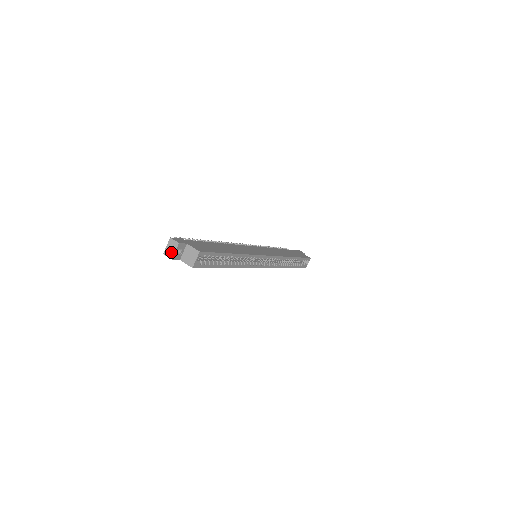
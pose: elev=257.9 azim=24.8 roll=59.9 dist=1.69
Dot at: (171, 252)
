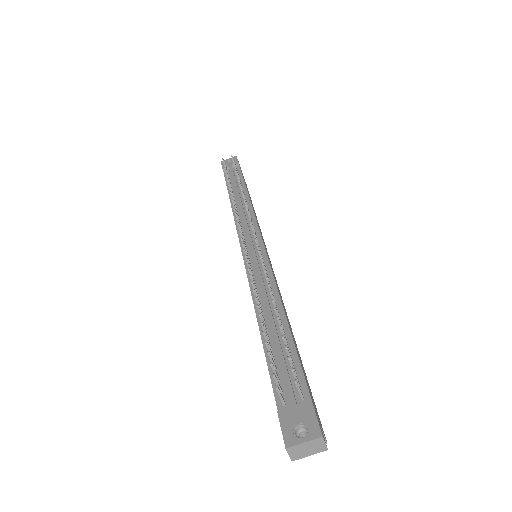
Dot at: (302, 454)
